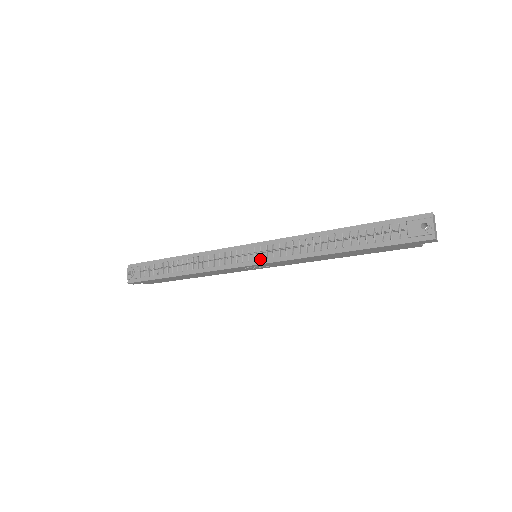
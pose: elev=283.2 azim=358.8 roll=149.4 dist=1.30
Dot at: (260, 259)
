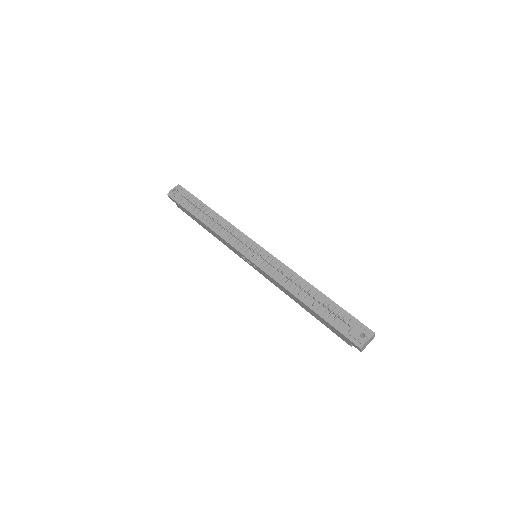
Dot at: (256, 260)
